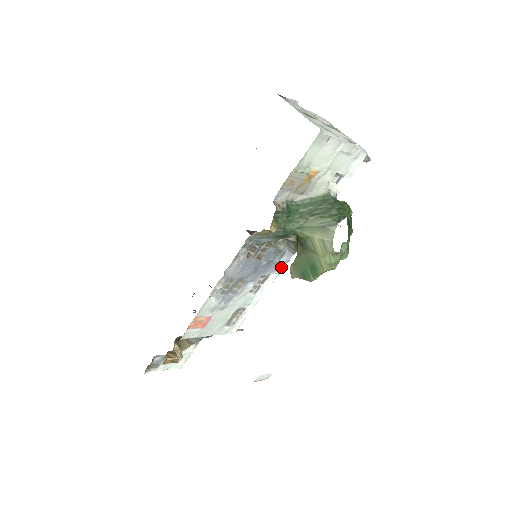
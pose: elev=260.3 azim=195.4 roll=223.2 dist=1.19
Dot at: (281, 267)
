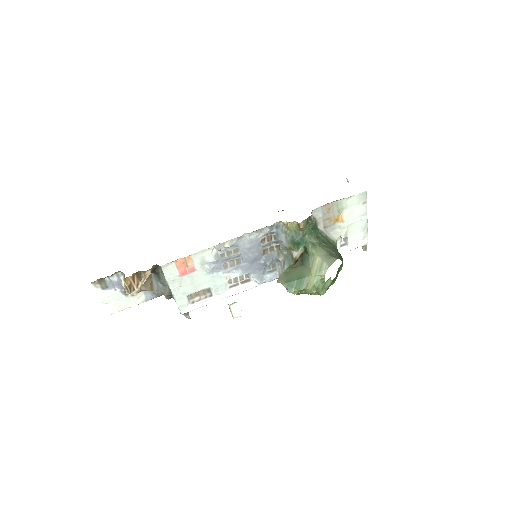
Dot at: (264, 281)
